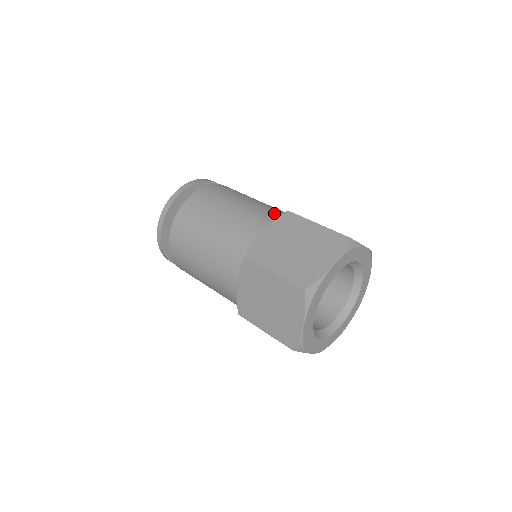
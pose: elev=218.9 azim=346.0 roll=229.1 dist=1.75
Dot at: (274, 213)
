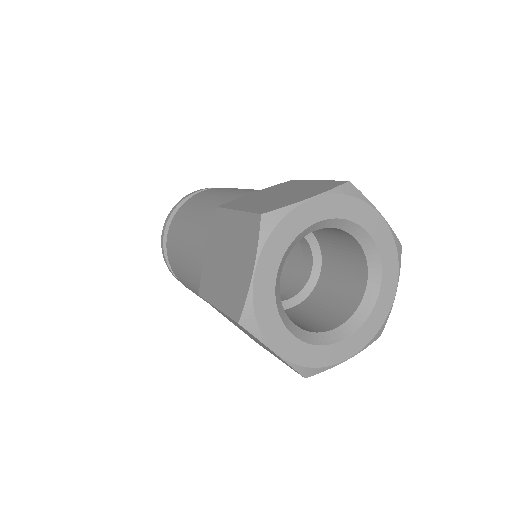
Dot at: occluded
